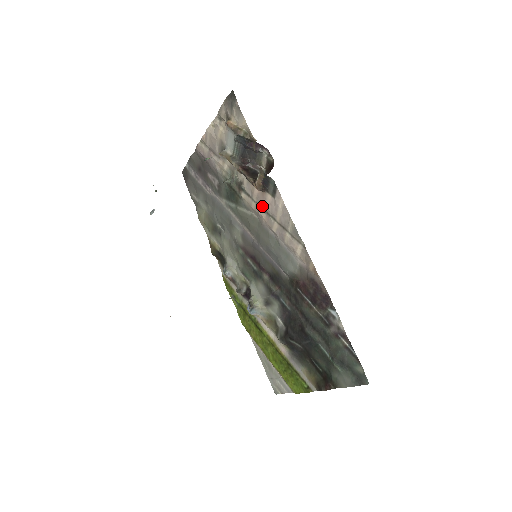
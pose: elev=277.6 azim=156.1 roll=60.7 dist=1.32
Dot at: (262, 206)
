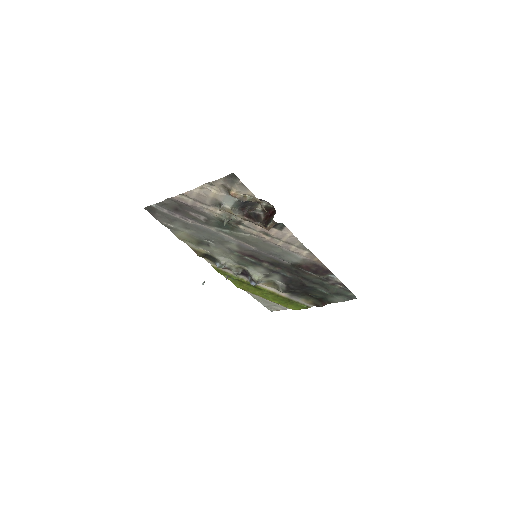
Dot at: (265, 233)
